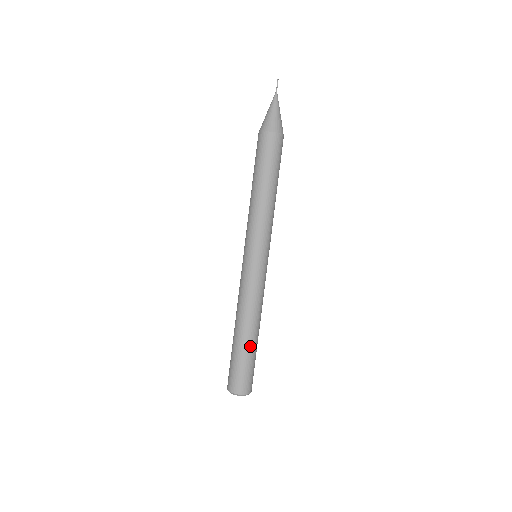
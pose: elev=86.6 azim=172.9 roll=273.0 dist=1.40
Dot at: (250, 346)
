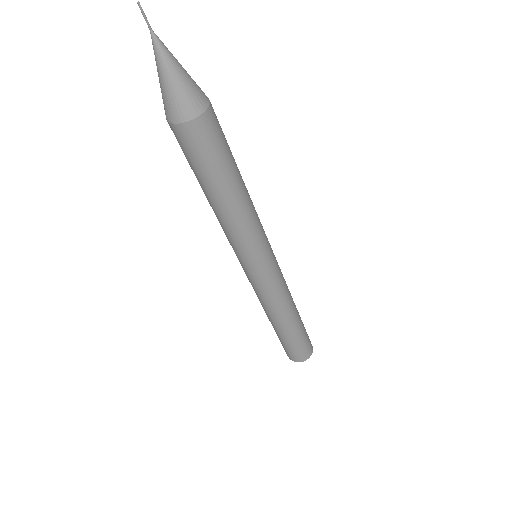
Dot at: (282, 334)
